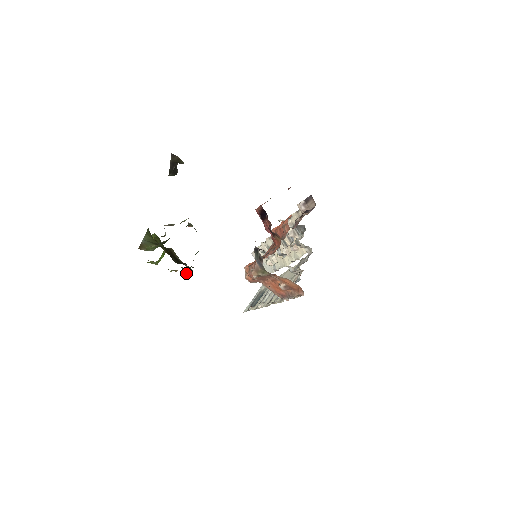
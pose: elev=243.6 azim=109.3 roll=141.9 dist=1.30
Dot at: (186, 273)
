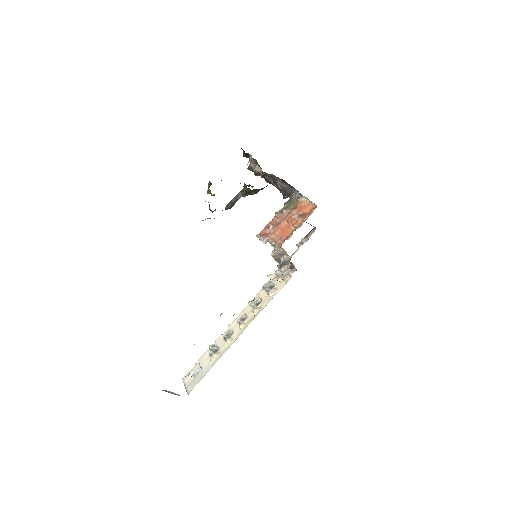
Dot at: occluded
